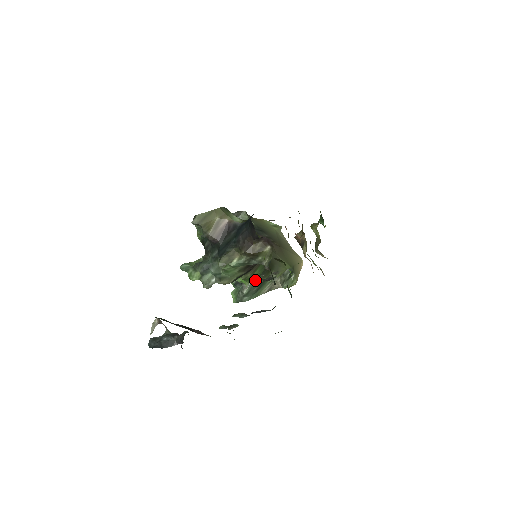
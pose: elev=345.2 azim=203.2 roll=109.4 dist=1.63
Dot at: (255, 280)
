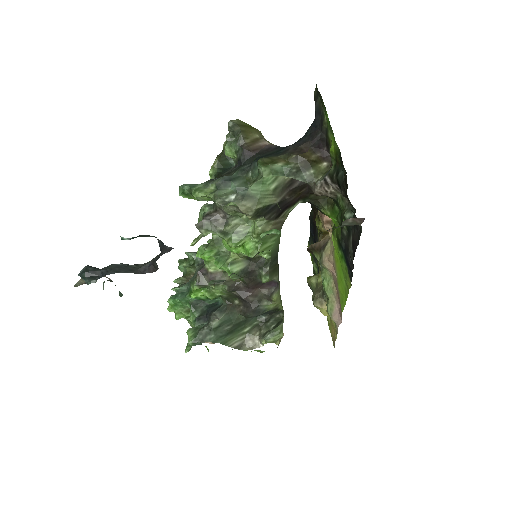
Dot at: (231, 314)
